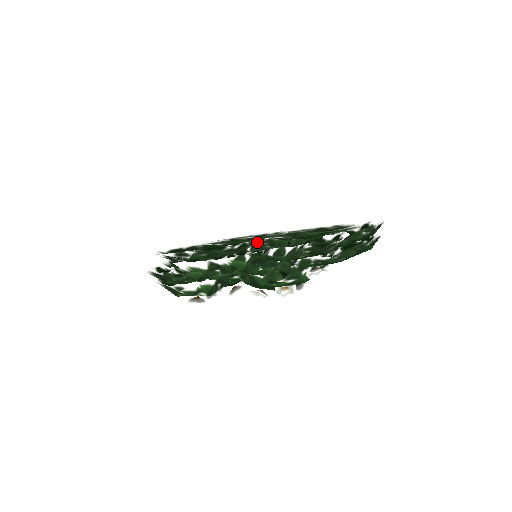
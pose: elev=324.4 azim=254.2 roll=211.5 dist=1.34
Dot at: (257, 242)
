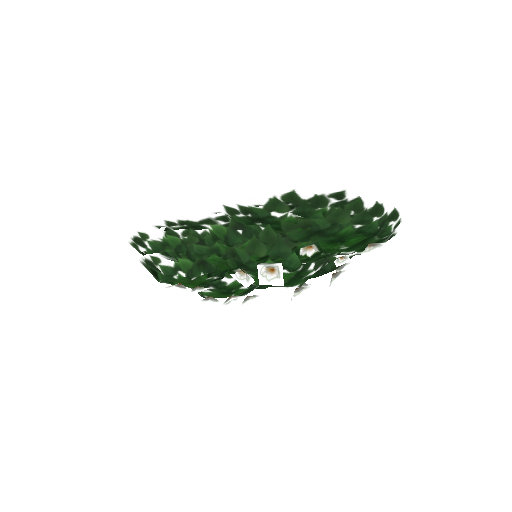
Dot at: occluded
